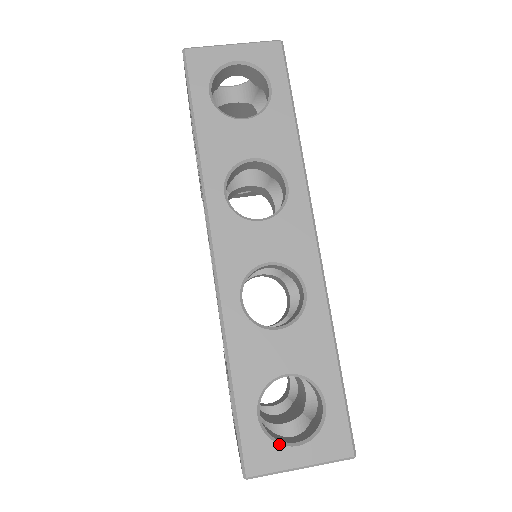
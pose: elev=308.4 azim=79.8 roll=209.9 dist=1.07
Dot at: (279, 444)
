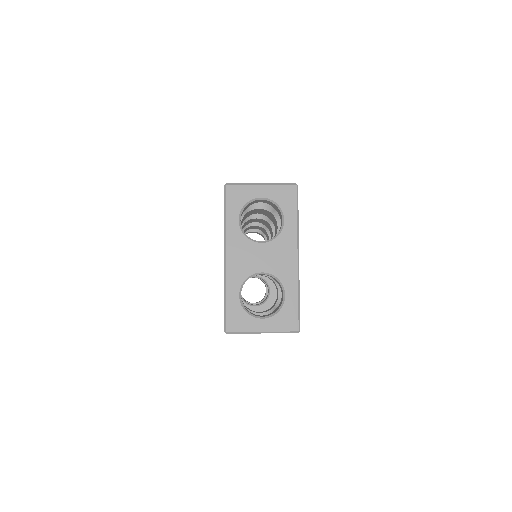
Dot at: occluded
